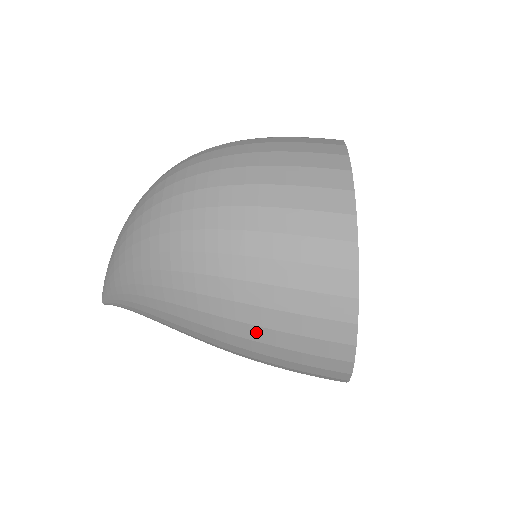
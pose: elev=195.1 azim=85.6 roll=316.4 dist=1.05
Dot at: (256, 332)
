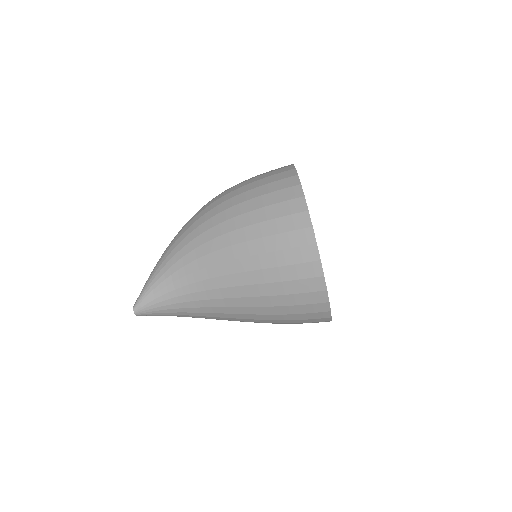
Dot at: (241, 185)
